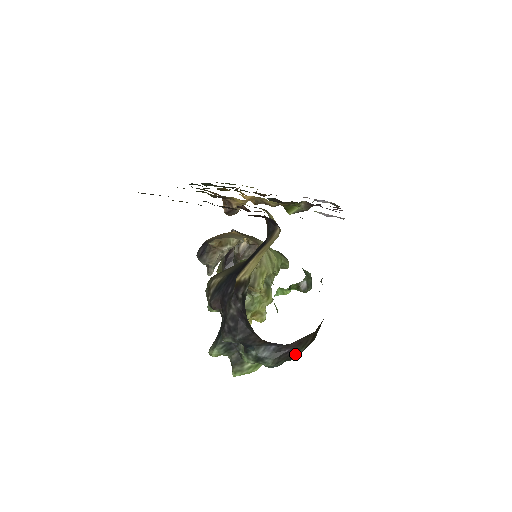
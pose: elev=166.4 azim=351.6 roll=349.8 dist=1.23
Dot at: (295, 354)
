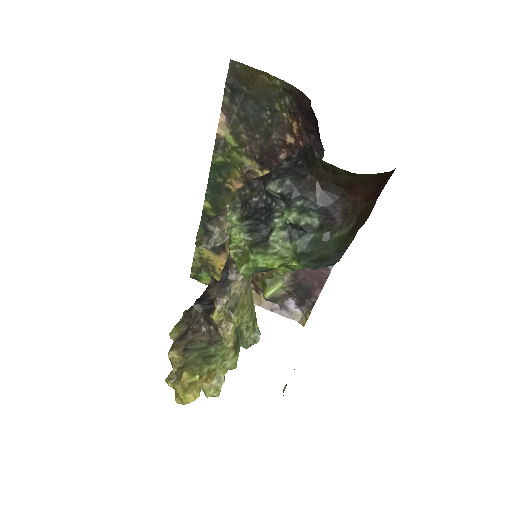
Dot at: (339, 229)
